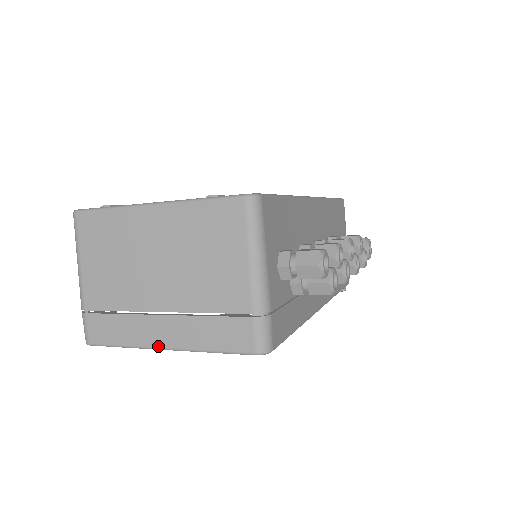
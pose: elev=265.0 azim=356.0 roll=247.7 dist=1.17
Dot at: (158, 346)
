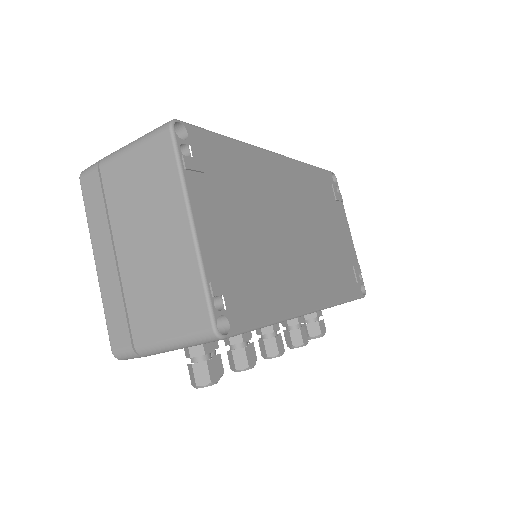
Dot at: (95, 255)
